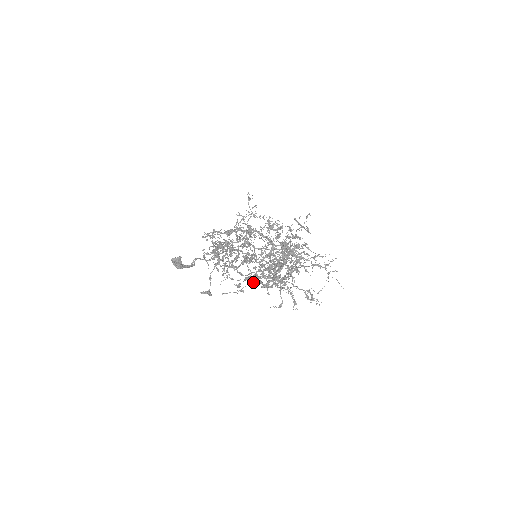
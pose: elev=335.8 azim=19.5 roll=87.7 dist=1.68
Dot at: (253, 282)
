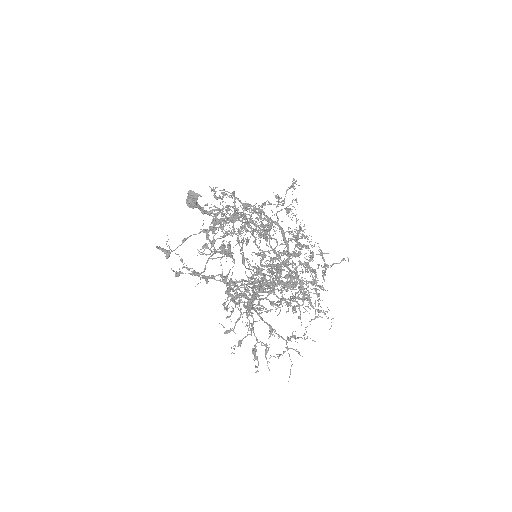
Dot at: occluded
